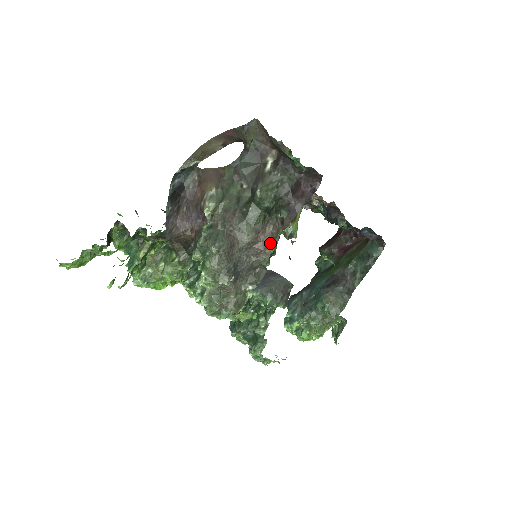
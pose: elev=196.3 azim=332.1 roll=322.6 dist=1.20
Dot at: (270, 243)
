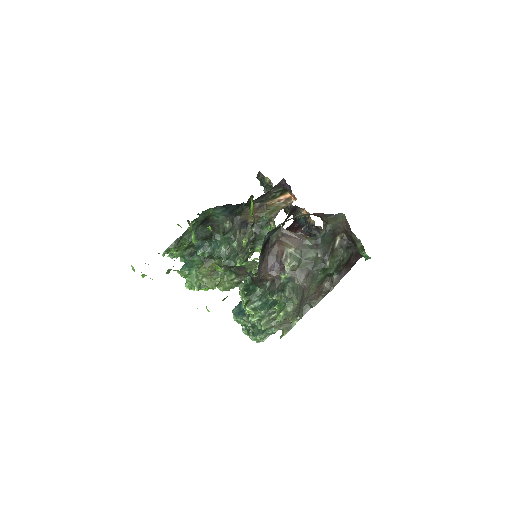
Dot at: (322, 293)
